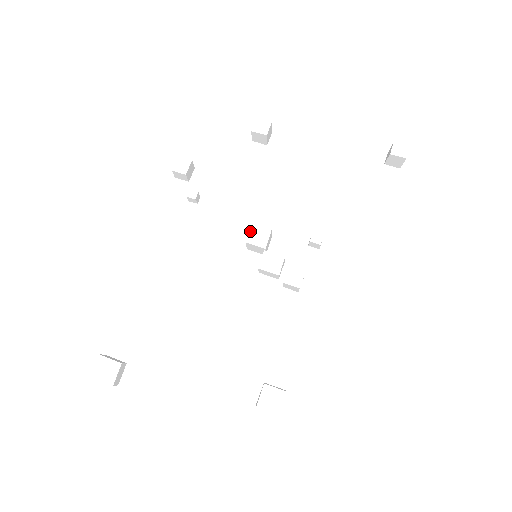
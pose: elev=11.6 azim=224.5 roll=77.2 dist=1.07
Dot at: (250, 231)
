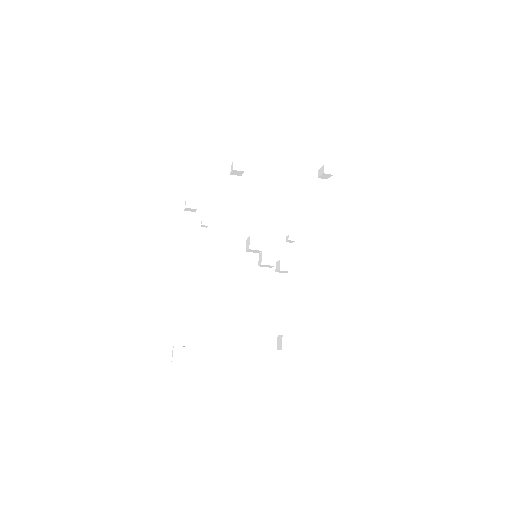
Dot at: (249, 240)
